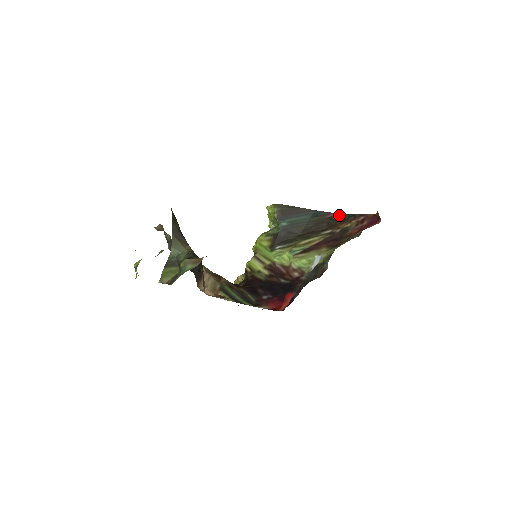
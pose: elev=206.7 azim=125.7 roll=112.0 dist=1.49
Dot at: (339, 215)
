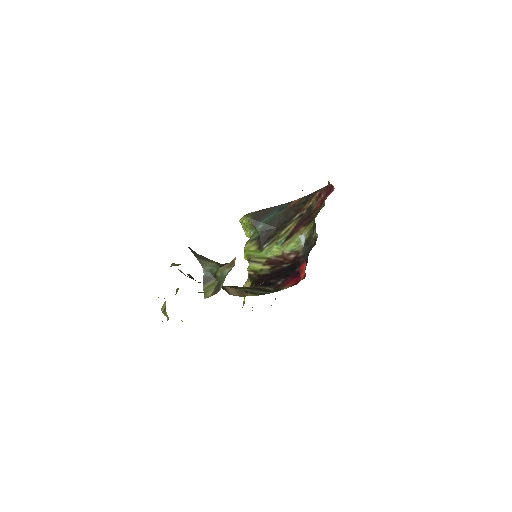
Dot at: (299, 200)
